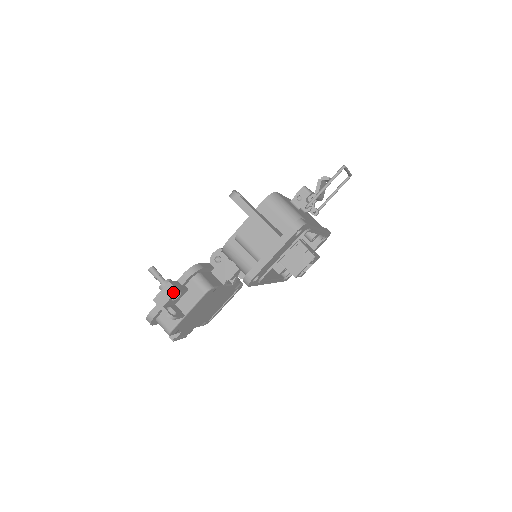
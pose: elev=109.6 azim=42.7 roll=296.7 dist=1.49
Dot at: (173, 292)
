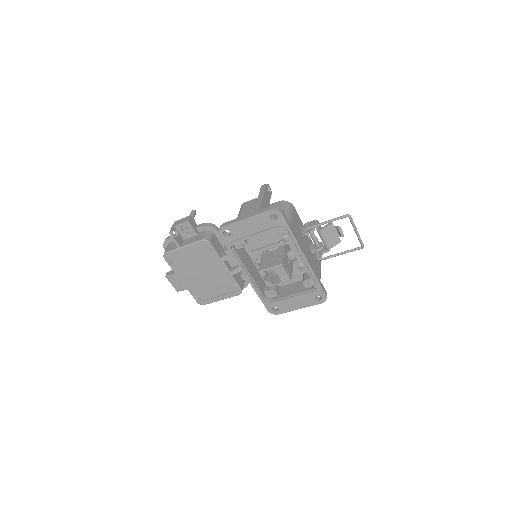
Dot at: (186, 221)
